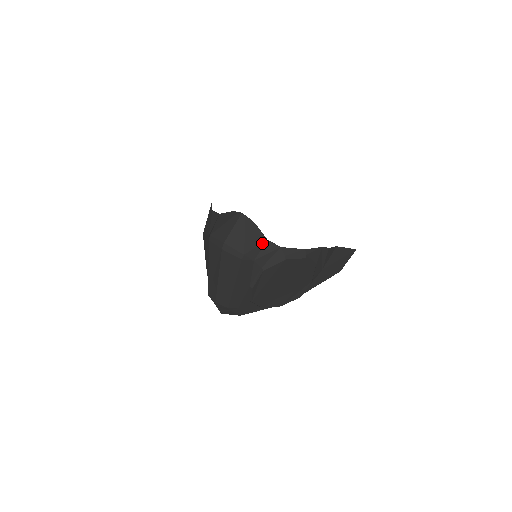
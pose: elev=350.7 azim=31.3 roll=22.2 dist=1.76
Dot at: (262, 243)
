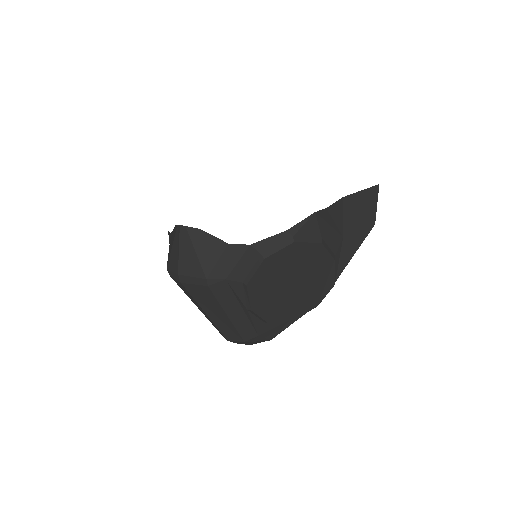
Dot at: (223, 252)
